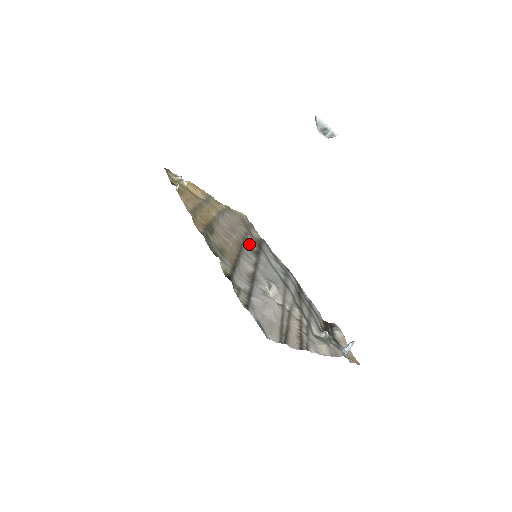
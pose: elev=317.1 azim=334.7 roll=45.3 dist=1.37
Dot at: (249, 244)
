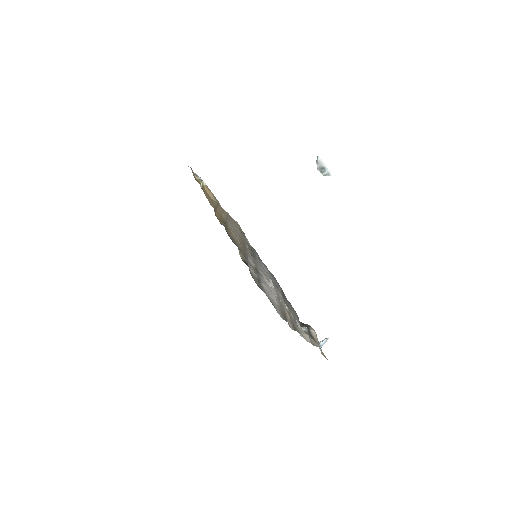
Dot at: (247, 247)
